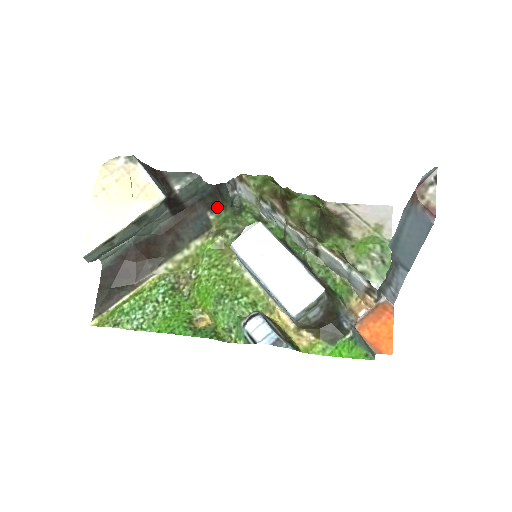
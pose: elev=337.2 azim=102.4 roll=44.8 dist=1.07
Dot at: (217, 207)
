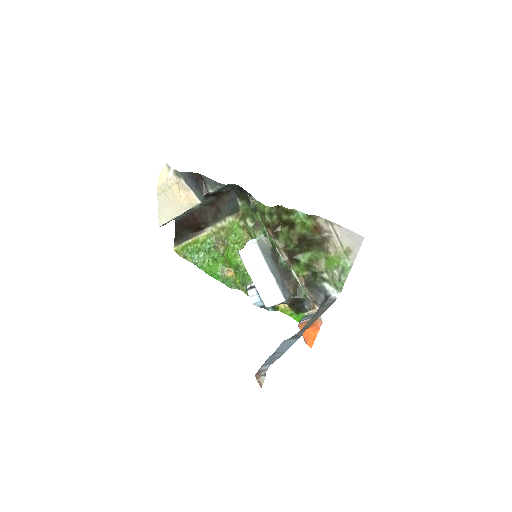
Dot at: (243, 198)
